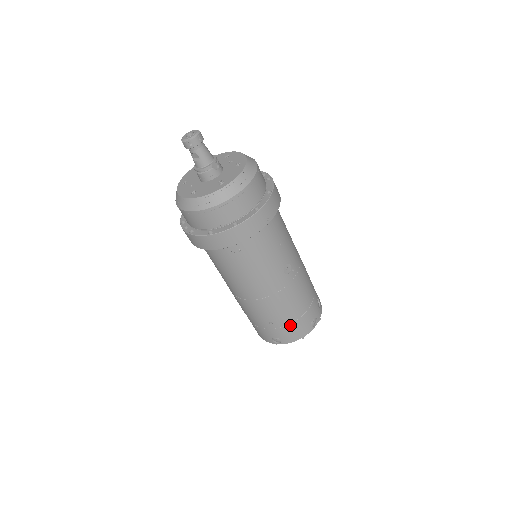
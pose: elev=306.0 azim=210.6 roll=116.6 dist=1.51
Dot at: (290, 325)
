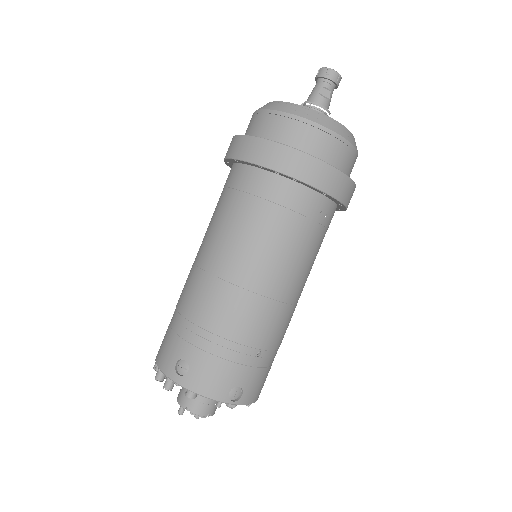
Dot at: (266, 369)
